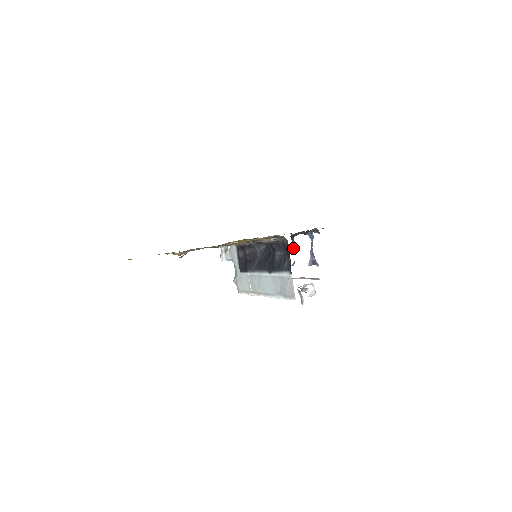
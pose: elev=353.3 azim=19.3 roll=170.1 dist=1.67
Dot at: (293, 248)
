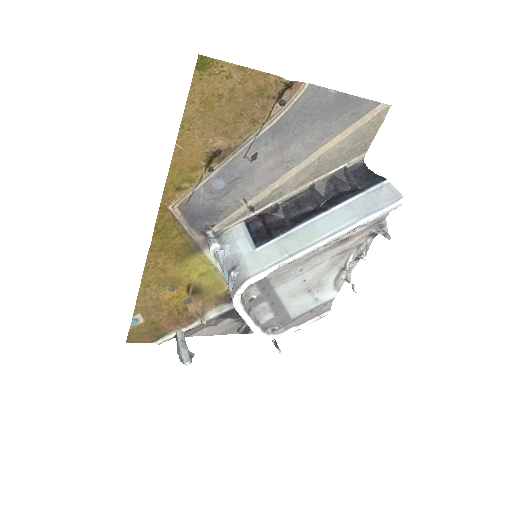
Dot at: occluded
